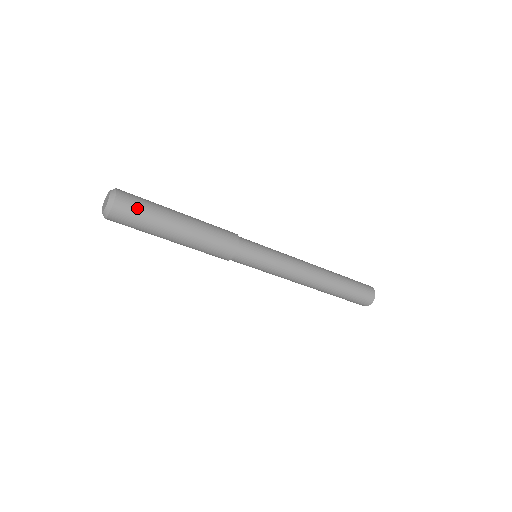
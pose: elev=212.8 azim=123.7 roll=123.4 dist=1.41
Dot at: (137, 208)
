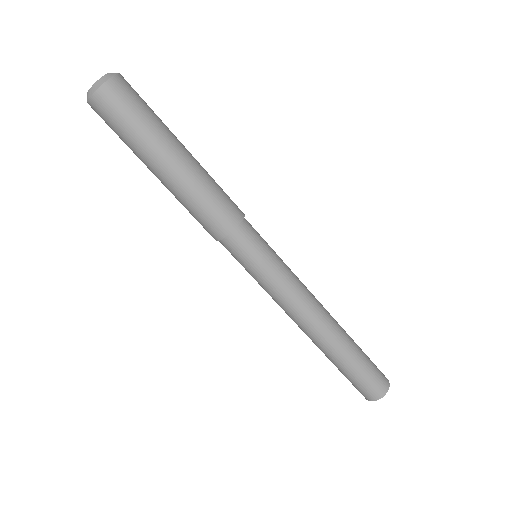
Dot at: (137, 101)
